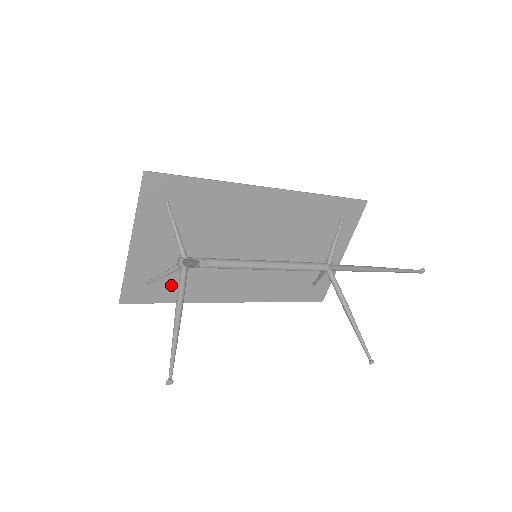
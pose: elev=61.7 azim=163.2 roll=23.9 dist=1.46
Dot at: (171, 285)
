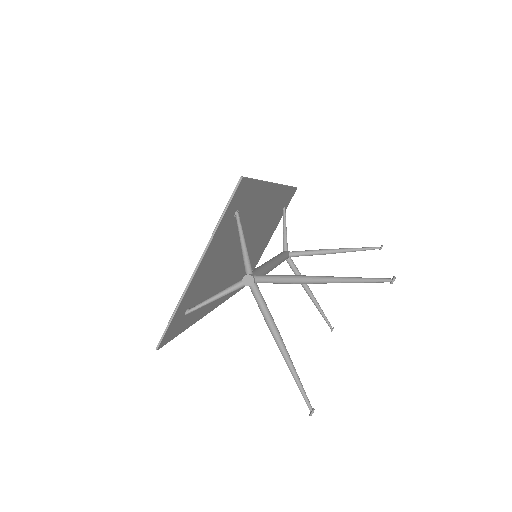
Dot at: occluded
